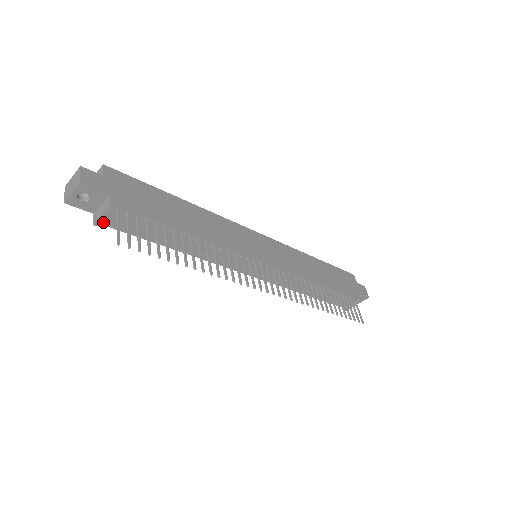
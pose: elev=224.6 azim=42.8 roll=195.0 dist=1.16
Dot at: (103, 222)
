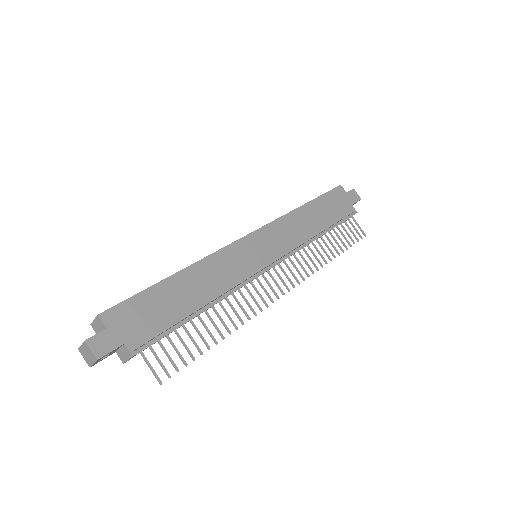
Dot at: occluded
